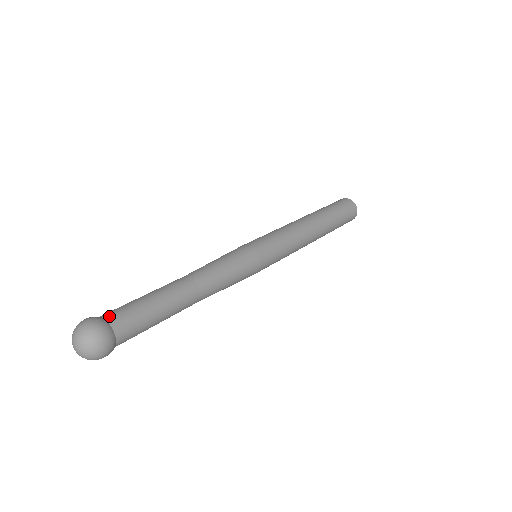
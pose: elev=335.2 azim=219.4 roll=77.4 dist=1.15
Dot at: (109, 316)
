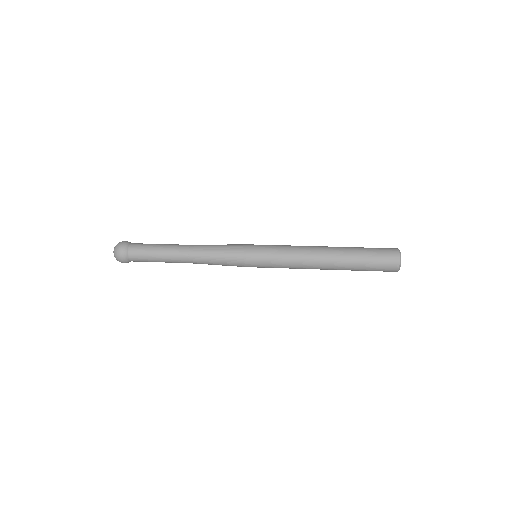
Dot at: (135, 243)
